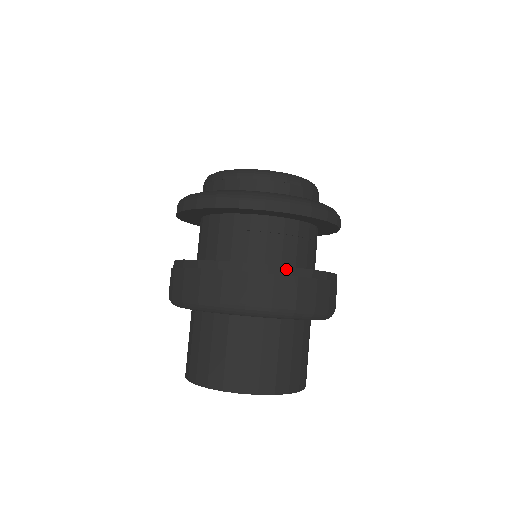
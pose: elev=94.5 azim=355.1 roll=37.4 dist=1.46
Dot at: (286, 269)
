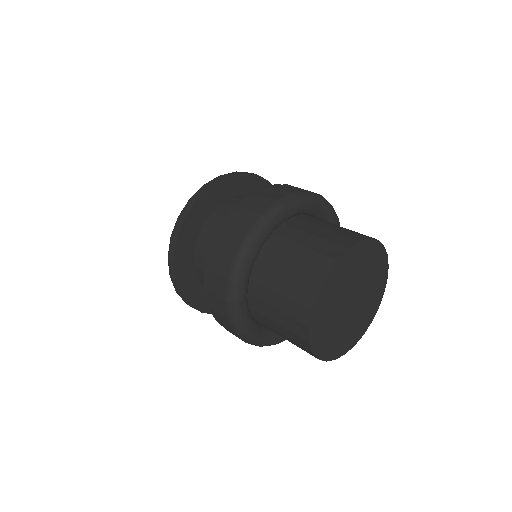
Dot at: occluded
